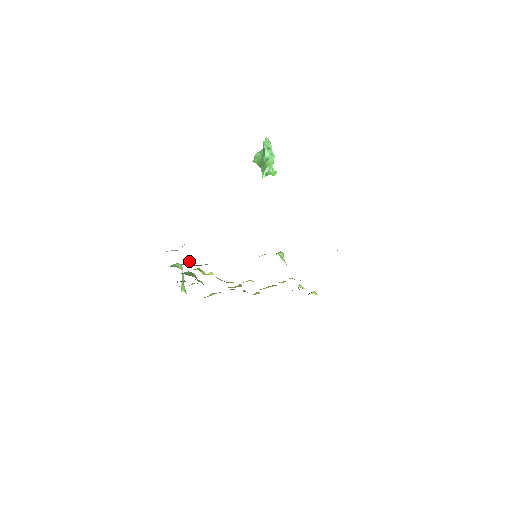
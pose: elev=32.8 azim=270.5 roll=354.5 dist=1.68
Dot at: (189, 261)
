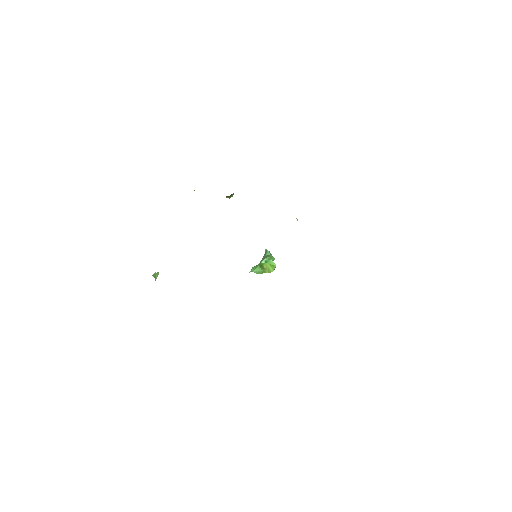
Dot at: occluded
